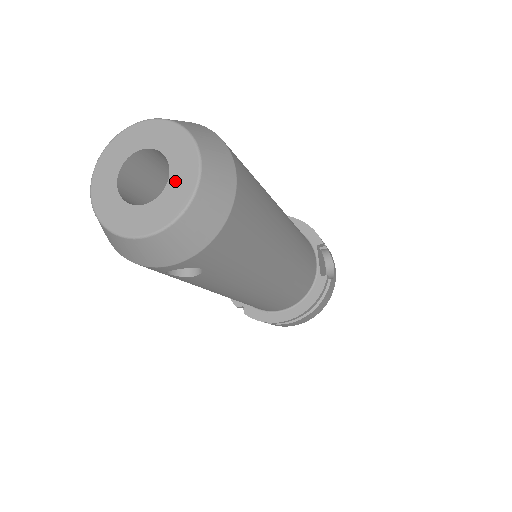
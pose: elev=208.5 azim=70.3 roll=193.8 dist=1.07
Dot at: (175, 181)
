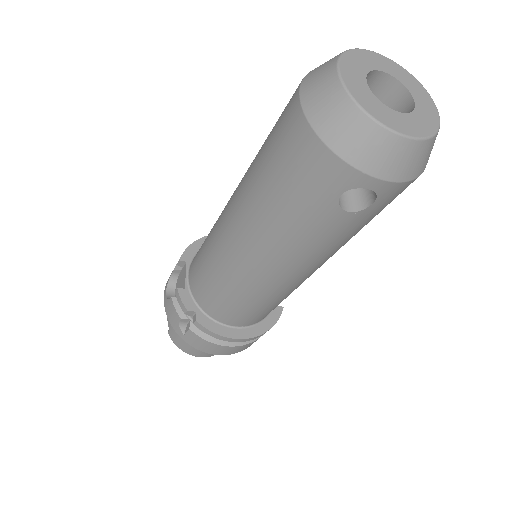
Dot at: (421, 110)
